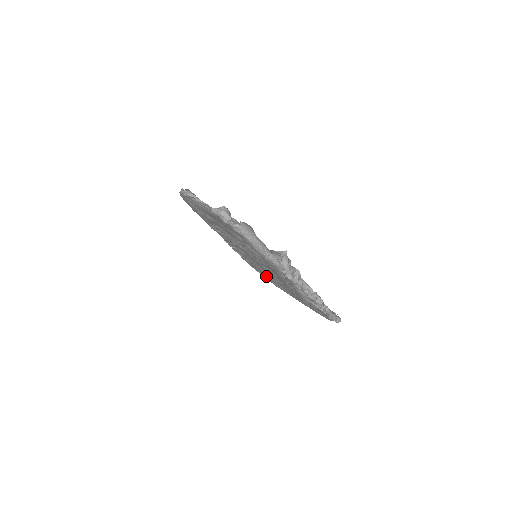
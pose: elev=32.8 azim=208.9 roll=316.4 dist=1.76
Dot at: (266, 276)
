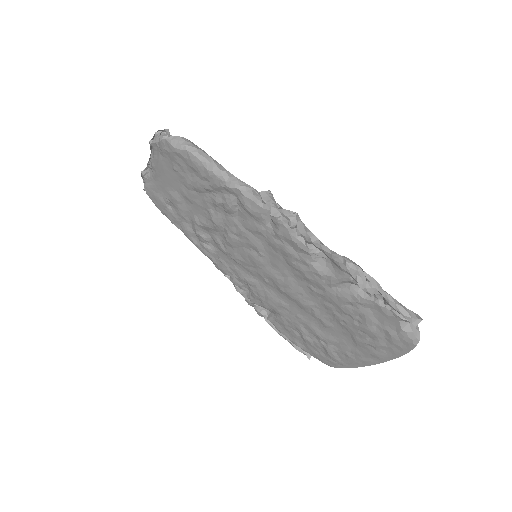
Dot at: (308, 336)
